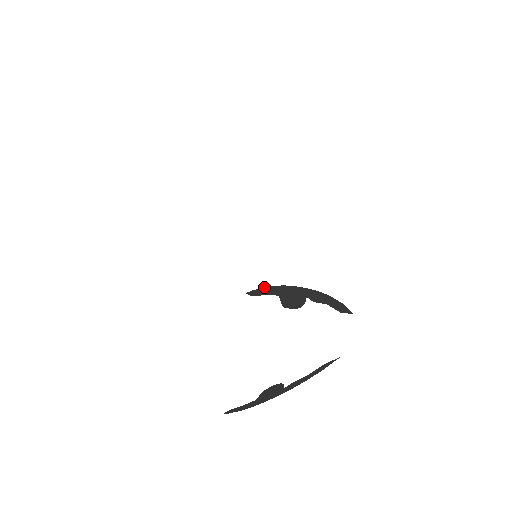
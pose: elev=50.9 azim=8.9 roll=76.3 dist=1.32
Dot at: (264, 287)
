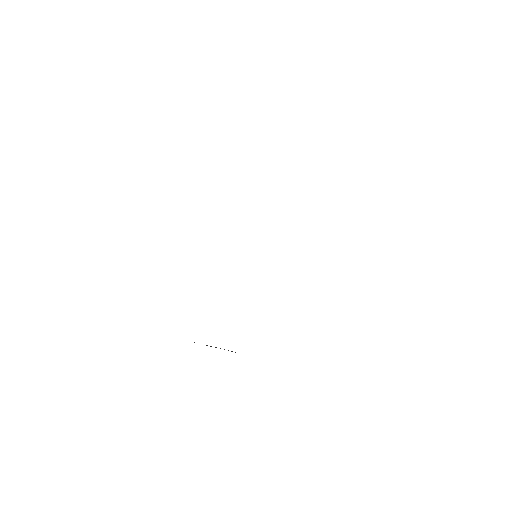
Dot at: occluded
